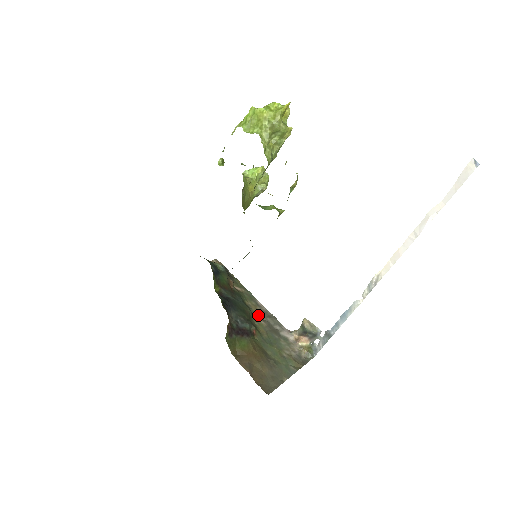
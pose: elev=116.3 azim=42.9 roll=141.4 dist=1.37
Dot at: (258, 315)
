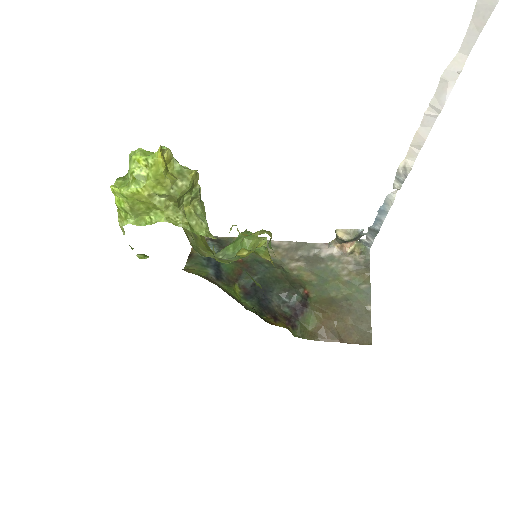
Dot at: (287, 260)
